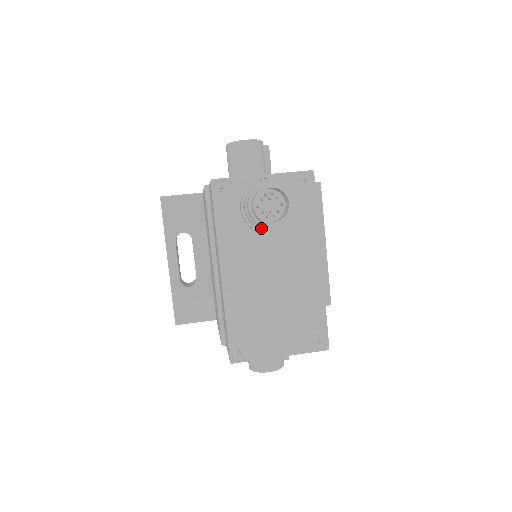
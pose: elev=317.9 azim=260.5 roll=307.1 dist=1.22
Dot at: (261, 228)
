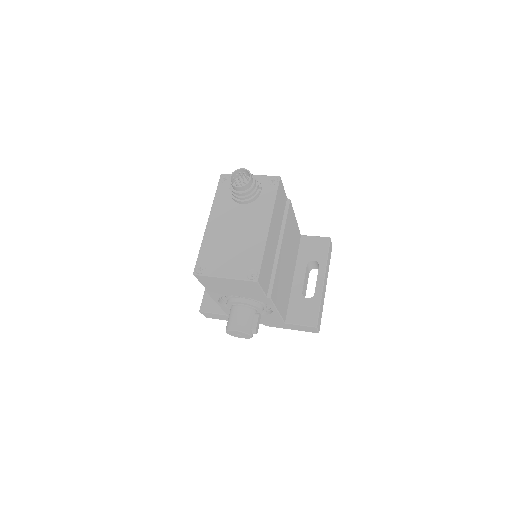
Dot at: (237, 198)
